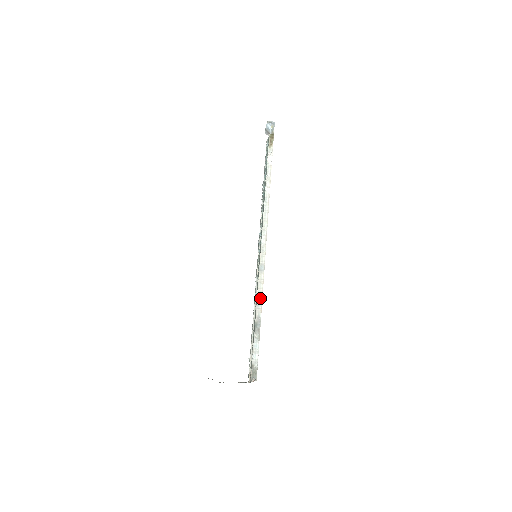
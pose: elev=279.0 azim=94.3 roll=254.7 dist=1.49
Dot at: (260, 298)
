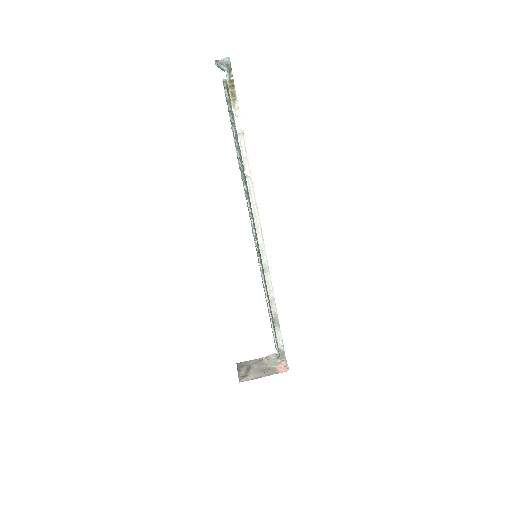
Dot at: (272, 297)
